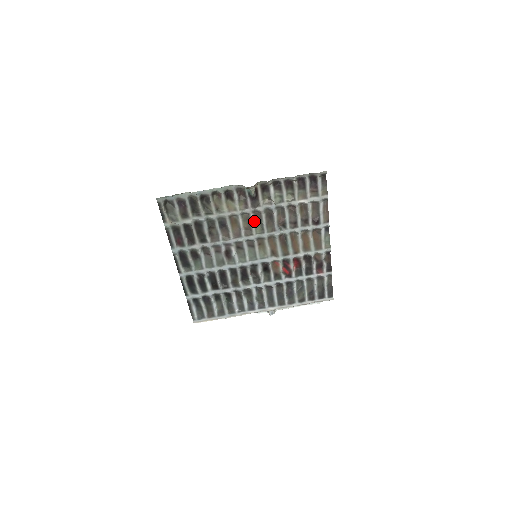
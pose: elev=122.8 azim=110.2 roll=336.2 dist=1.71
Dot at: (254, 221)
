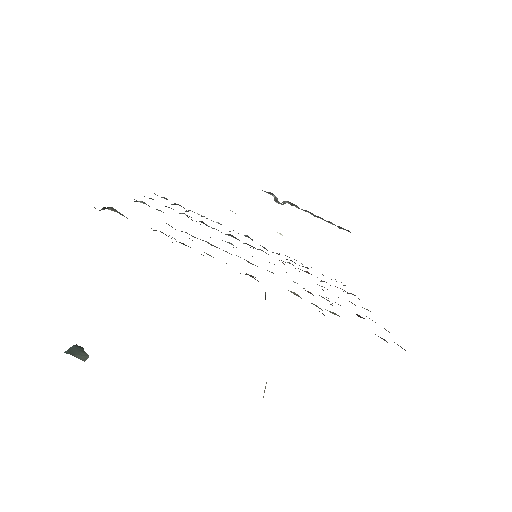
Dot at: occluded
